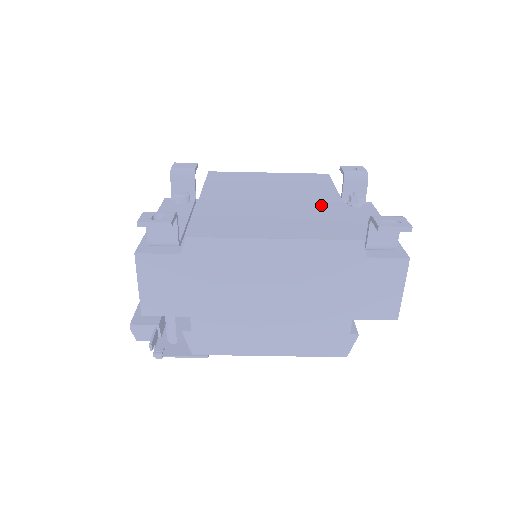
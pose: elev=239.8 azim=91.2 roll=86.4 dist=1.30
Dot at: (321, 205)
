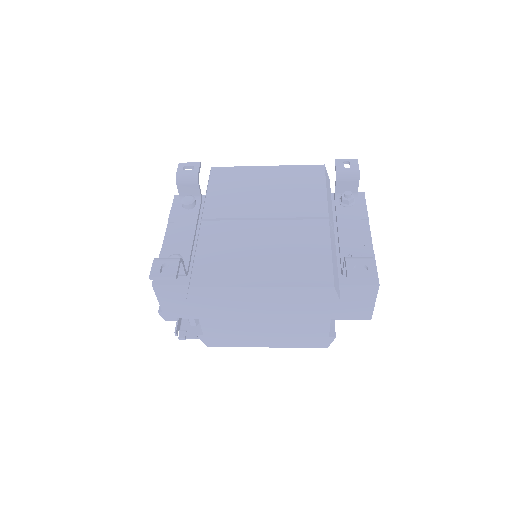
Dot at: (308, 228)
